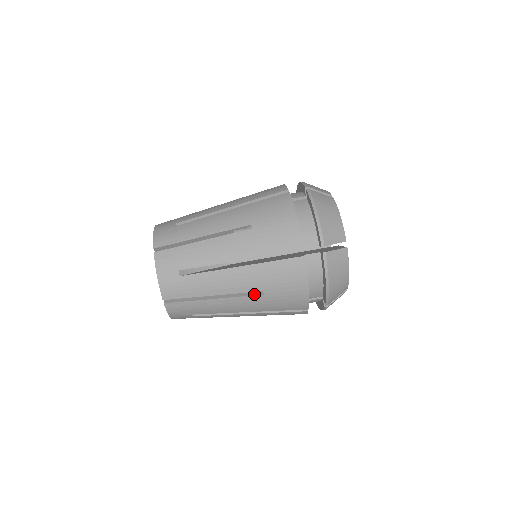
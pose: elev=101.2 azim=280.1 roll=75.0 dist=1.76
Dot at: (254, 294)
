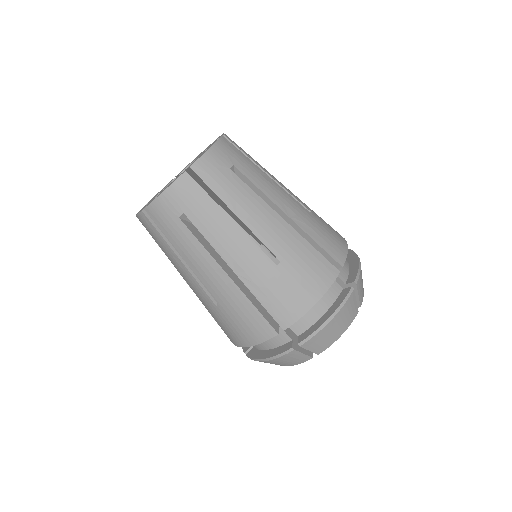
Dot at: (212, 297)
